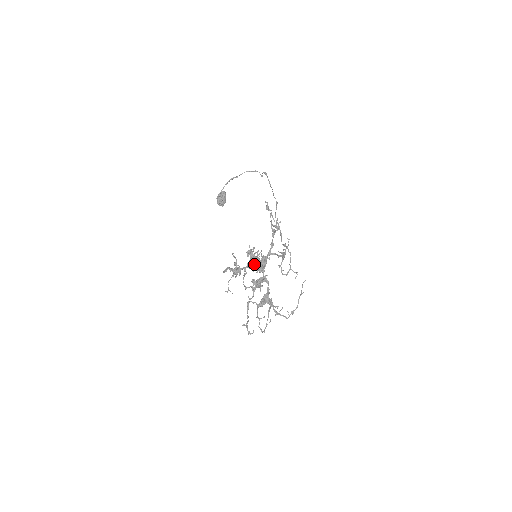
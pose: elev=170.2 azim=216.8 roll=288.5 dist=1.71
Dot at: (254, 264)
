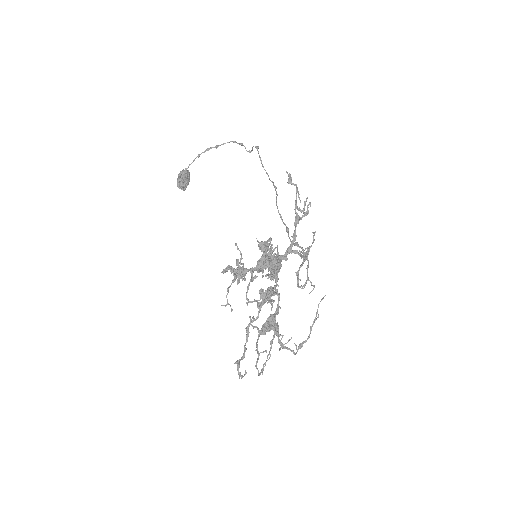
Dot at: (264, 265)
